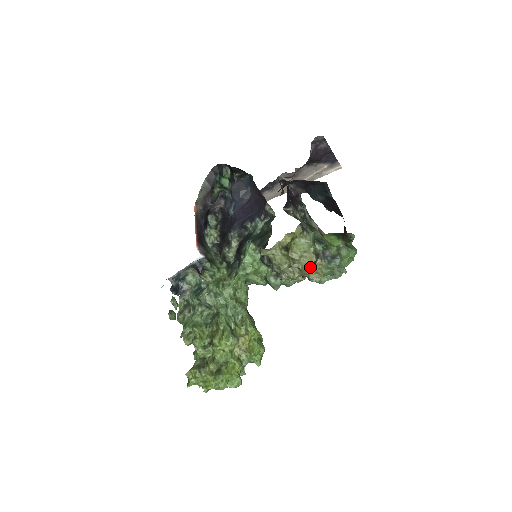
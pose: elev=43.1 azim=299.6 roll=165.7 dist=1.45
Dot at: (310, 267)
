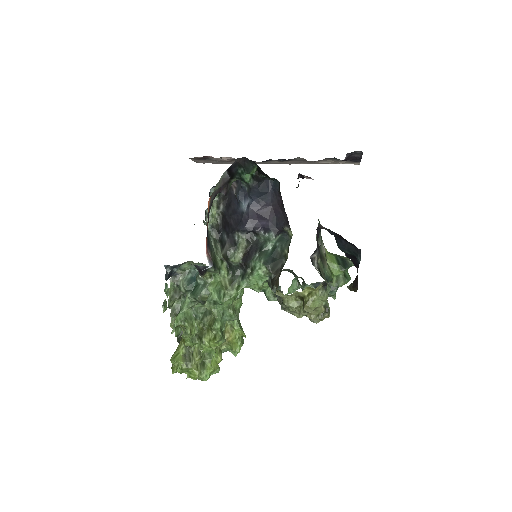
Dot at: (317, 317)
